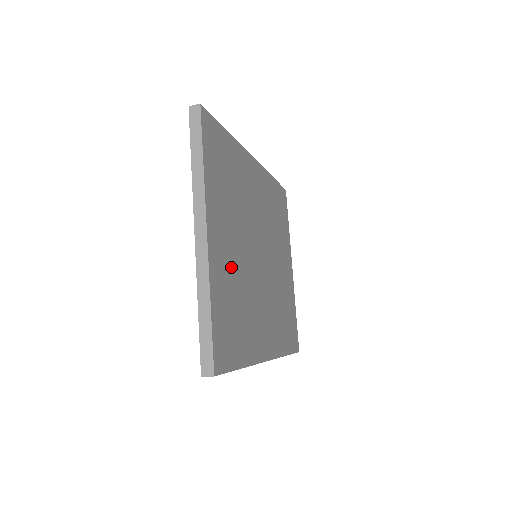
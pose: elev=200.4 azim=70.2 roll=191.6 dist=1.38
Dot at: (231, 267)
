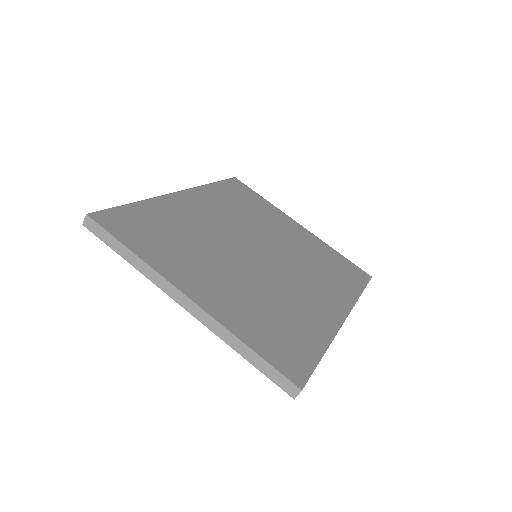
Dot at: (237, 294)
